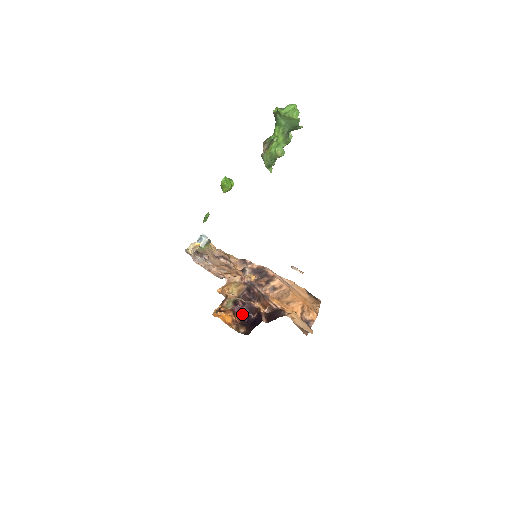
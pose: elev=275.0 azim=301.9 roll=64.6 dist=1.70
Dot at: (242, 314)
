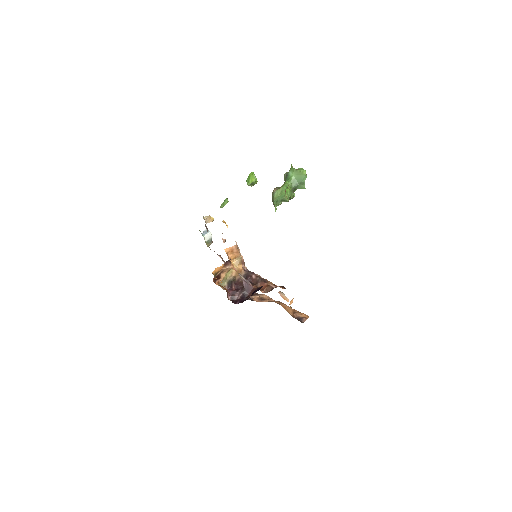
Dot at: (233, 299)
